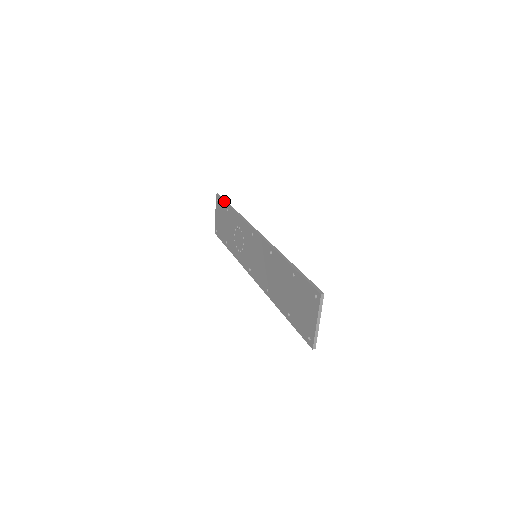
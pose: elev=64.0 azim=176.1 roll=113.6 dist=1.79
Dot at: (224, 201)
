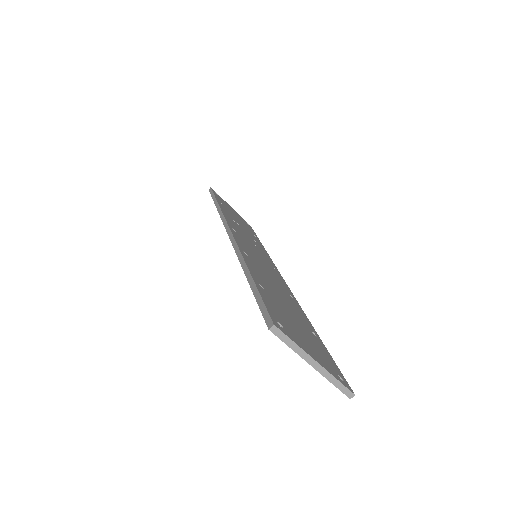
Dot at: occluded
